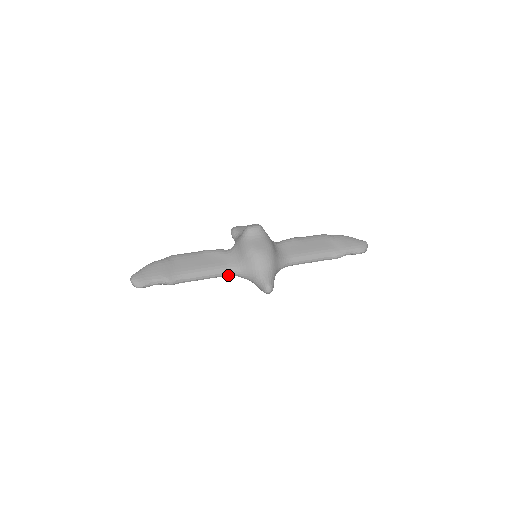
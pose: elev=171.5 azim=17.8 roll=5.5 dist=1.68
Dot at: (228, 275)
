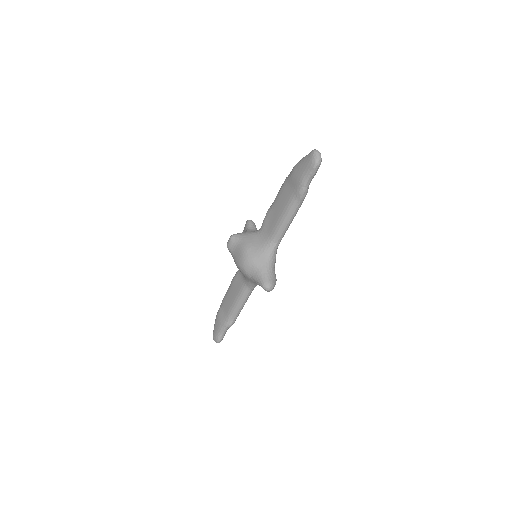
Dot at: (252, 290)
